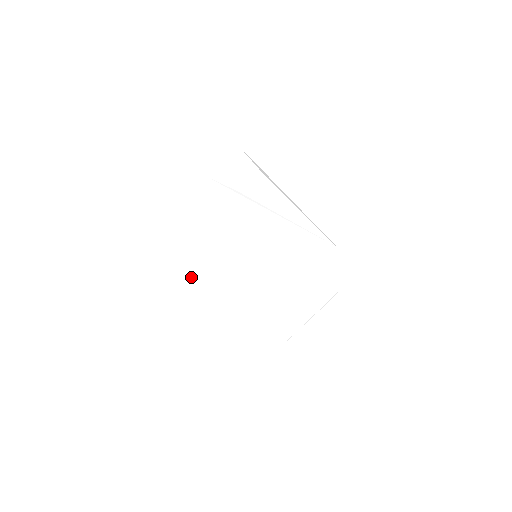
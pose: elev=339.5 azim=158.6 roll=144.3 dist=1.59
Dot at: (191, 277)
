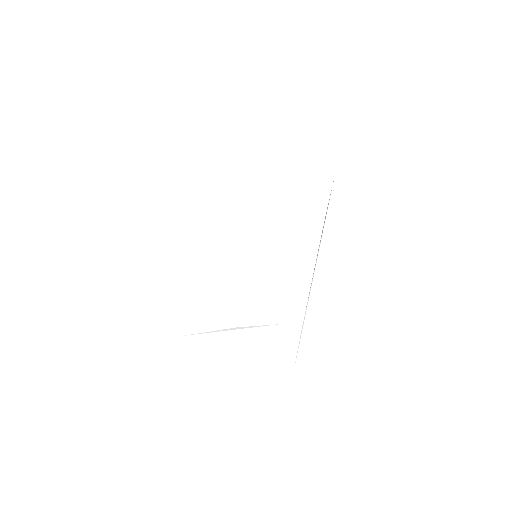
Dot at: (214, 214)
